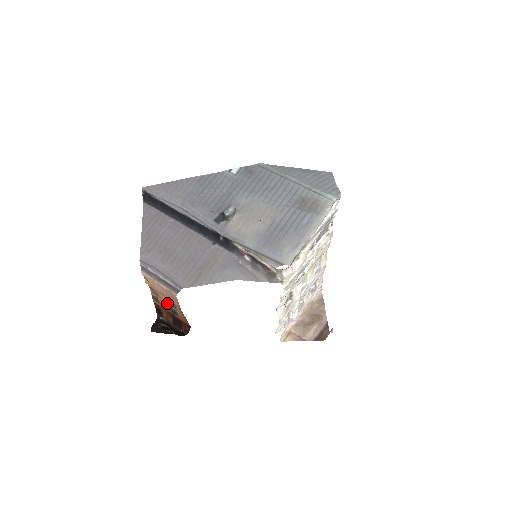
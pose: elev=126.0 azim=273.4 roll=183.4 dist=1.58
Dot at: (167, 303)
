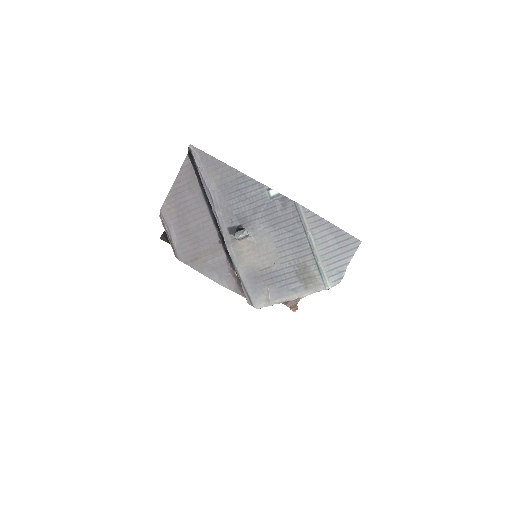
Dot at: occluded
